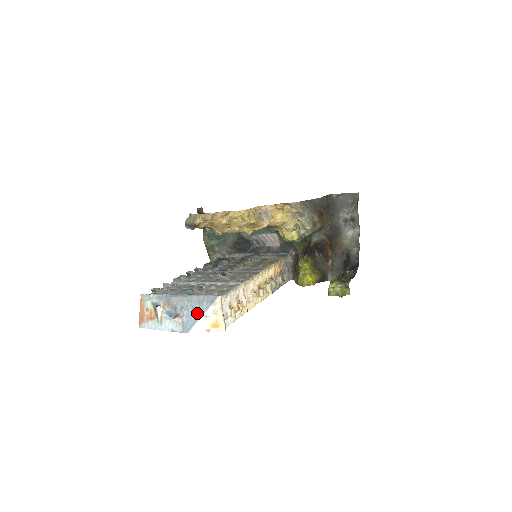
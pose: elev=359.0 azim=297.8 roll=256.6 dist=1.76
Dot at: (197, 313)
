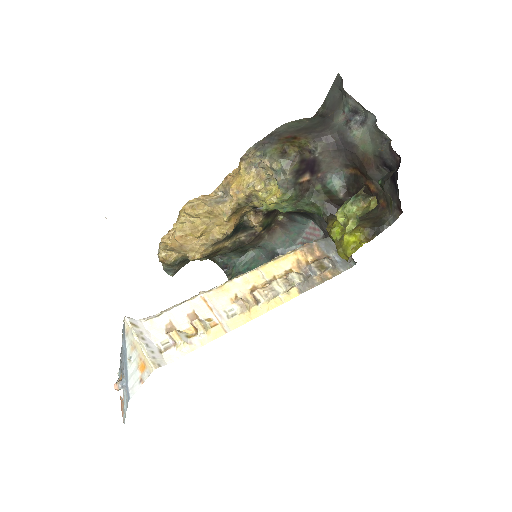
Dot at: (125, 362)
